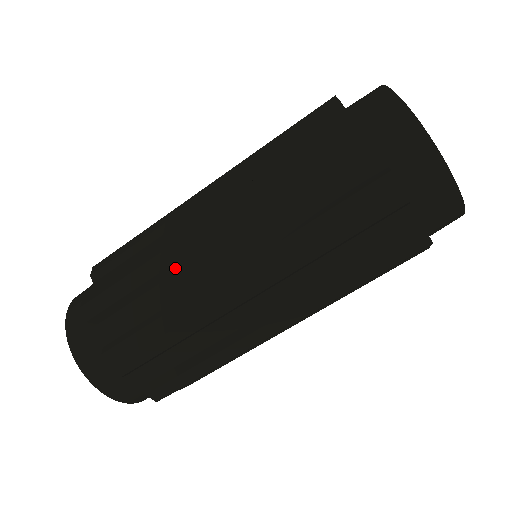
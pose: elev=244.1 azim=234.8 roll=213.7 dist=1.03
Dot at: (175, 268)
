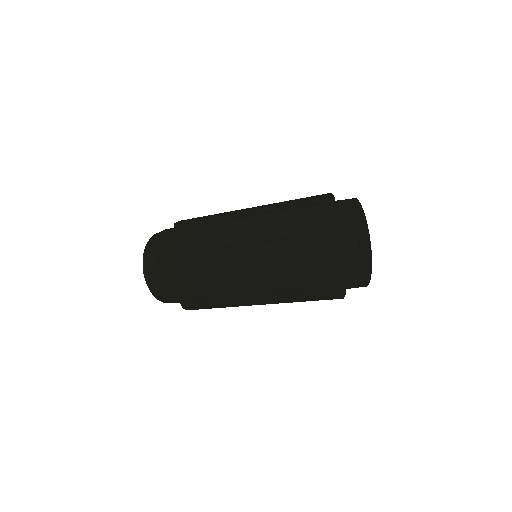
Dot at: (209, 269)
